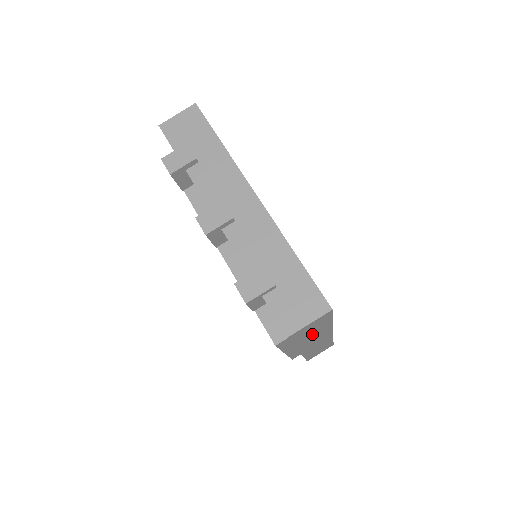
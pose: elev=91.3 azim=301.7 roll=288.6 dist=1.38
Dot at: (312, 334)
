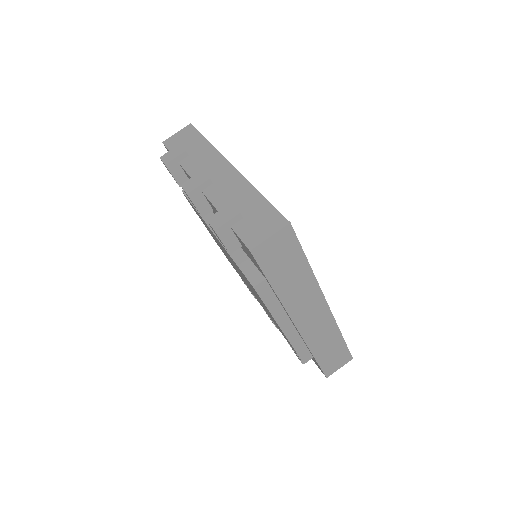
Dot at: (291, 279)
